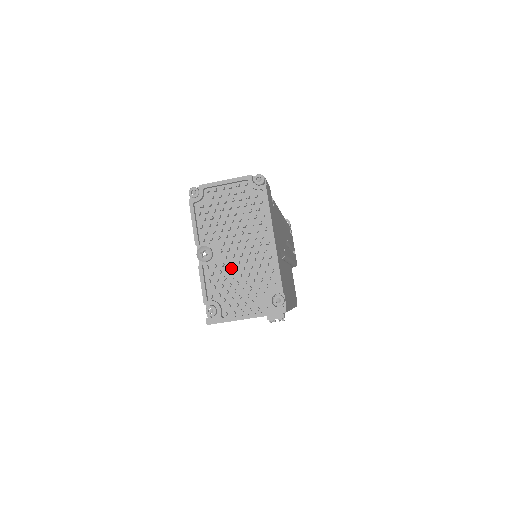
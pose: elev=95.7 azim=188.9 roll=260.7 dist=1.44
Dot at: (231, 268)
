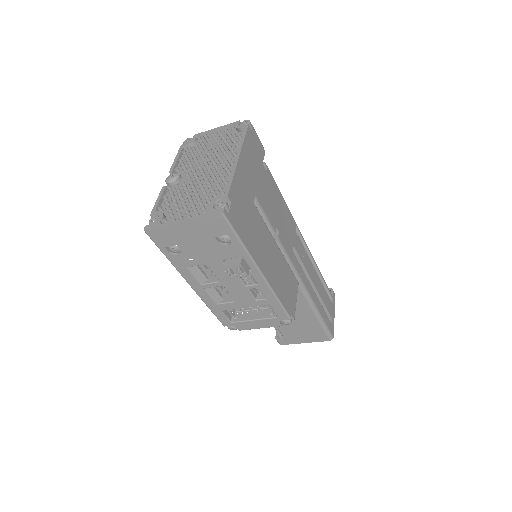
Dot at: (191, 187)
